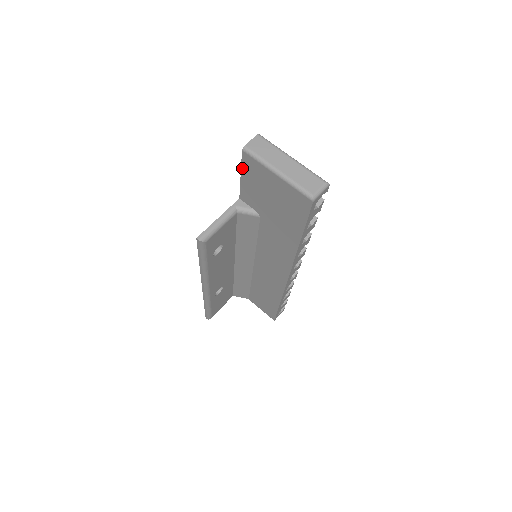
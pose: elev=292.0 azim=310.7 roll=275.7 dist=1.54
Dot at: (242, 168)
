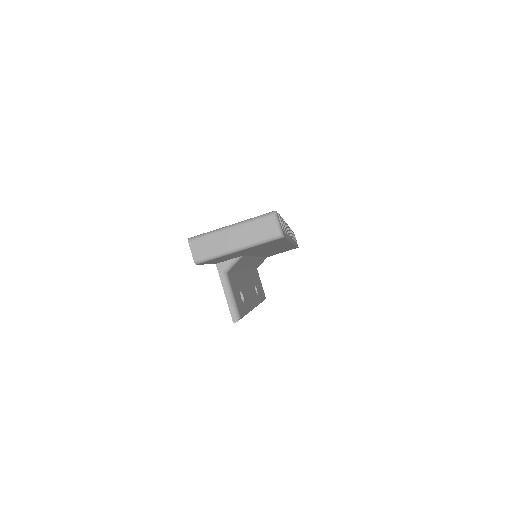
Dot at: occluded
